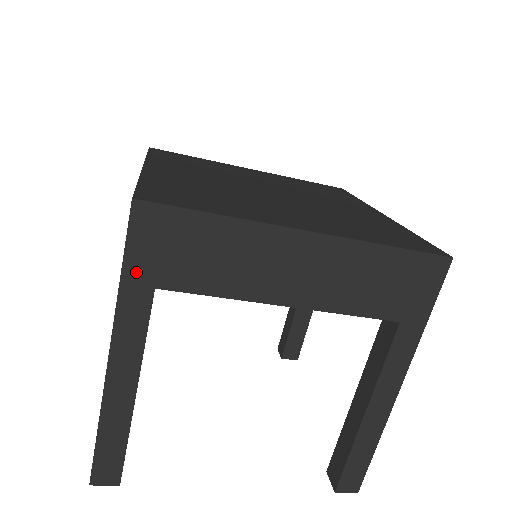
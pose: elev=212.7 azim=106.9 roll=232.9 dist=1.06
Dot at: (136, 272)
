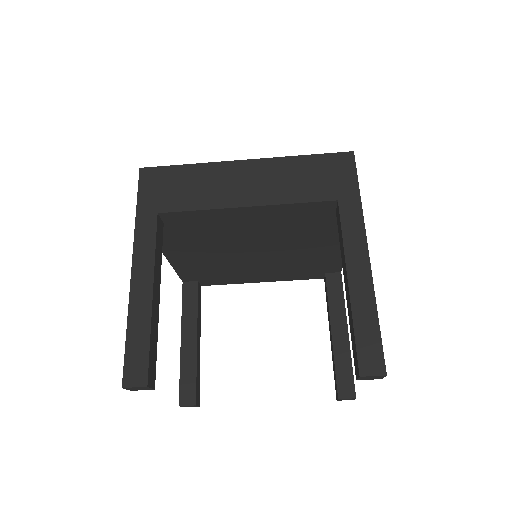
Dot at: (145, 206)
